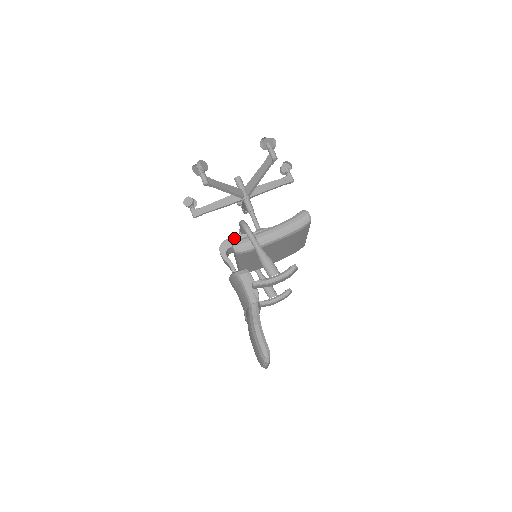
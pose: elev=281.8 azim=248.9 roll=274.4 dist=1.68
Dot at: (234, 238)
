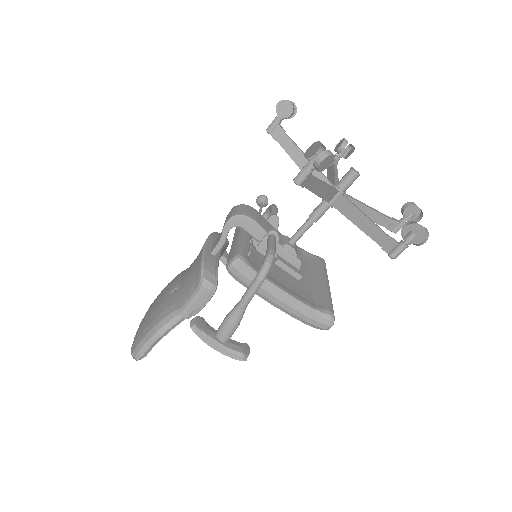
Dot at: (258, 227)
